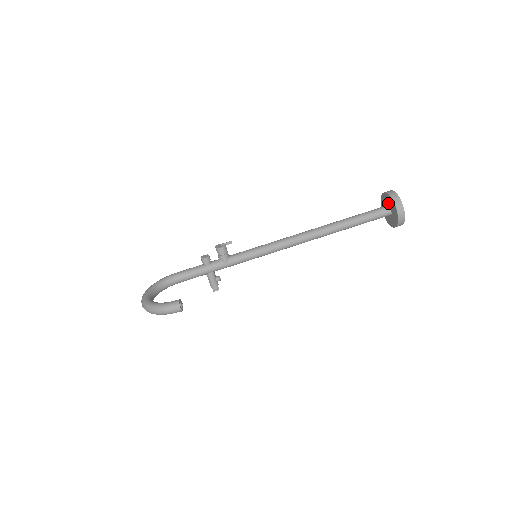
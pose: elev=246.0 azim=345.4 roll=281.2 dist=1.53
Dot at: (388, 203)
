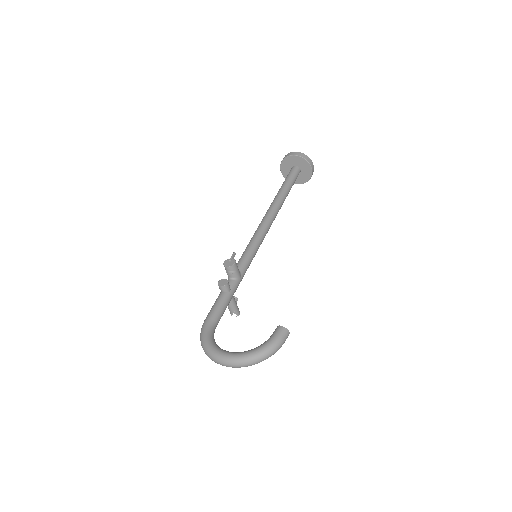
Dot at: (295, 164)
